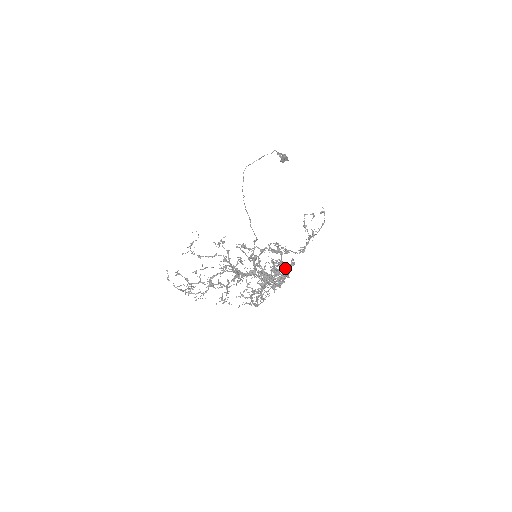
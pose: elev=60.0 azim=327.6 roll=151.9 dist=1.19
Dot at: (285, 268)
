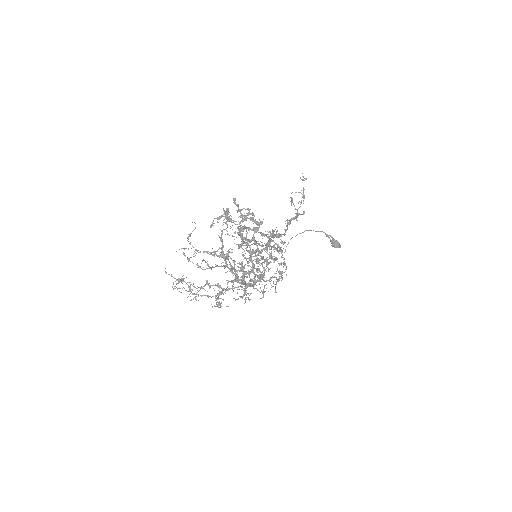
Dot at: (267, 237)
